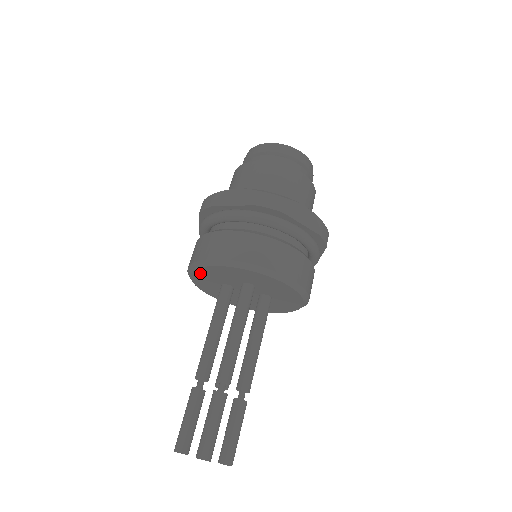
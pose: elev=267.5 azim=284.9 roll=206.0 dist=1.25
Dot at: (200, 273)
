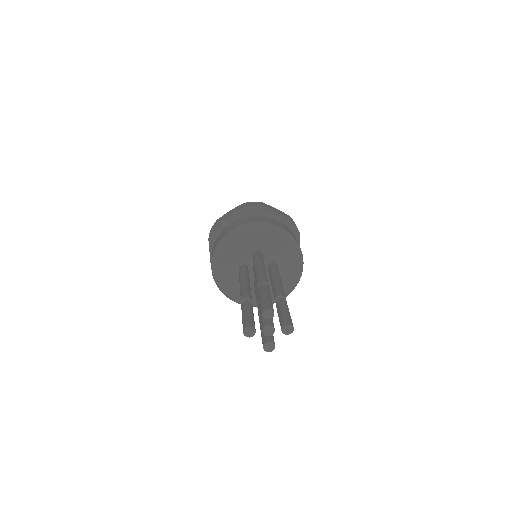
Dot at: (221, 258)
